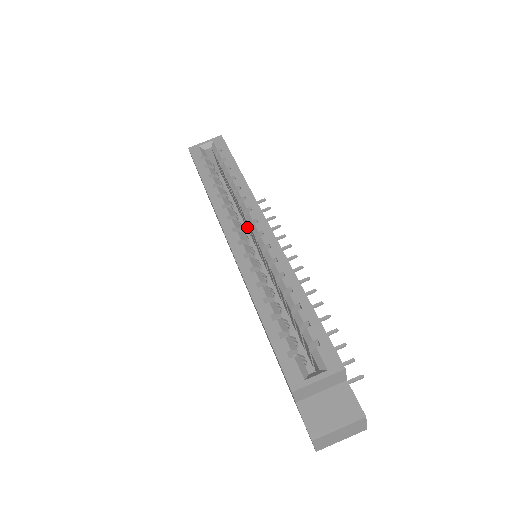
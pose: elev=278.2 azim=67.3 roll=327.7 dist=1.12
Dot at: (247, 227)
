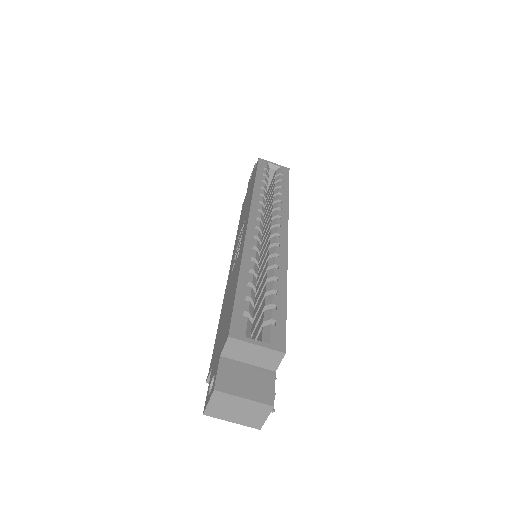
Dot at: (263, 234)
